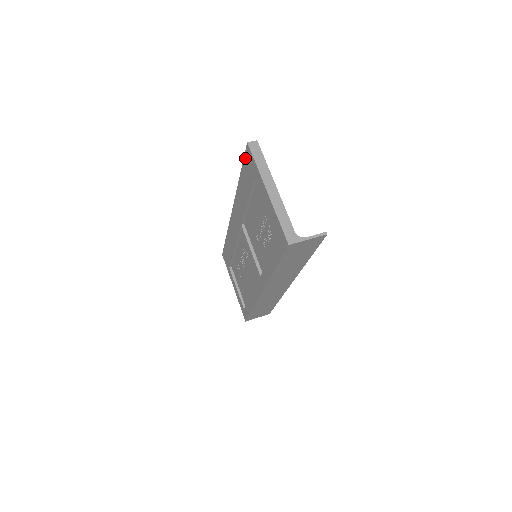
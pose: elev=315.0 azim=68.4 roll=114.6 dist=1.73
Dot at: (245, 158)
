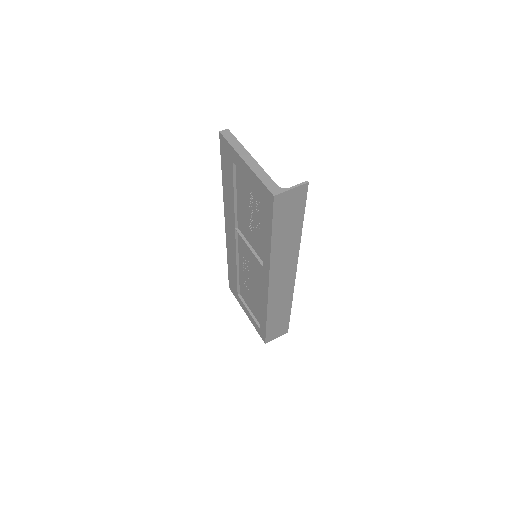
Dot at: (221, 150)
